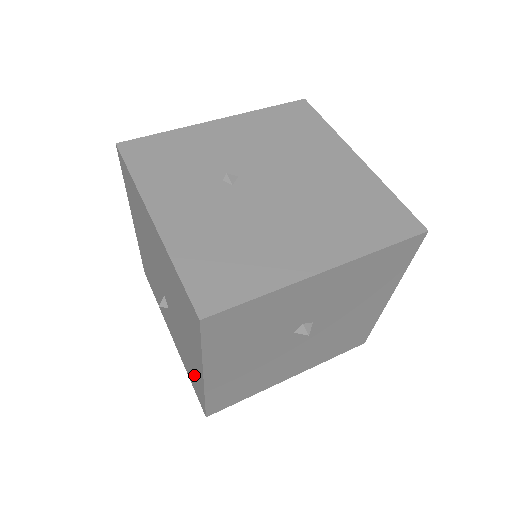
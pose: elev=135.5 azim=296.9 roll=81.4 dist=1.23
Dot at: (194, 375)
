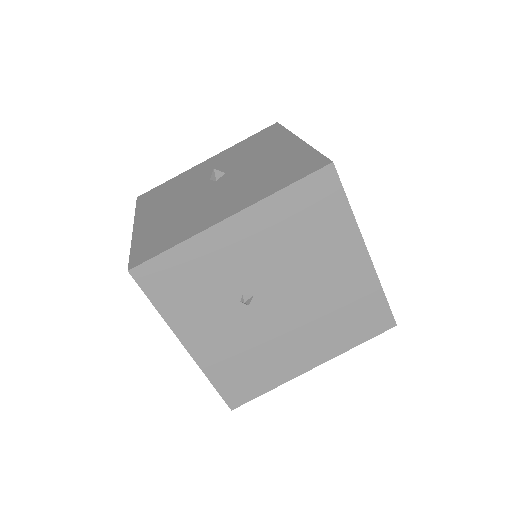
Dot at: occluded
